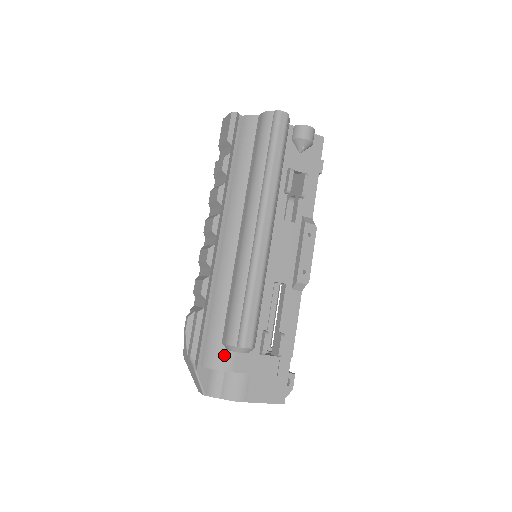
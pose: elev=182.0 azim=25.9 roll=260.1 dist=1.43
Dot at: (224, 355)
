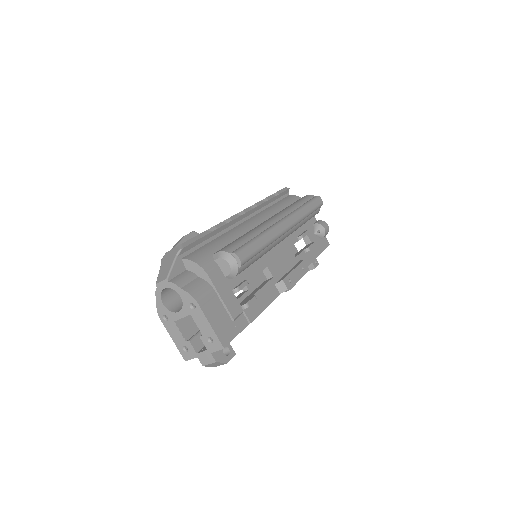
Dot at: (210, 261)
